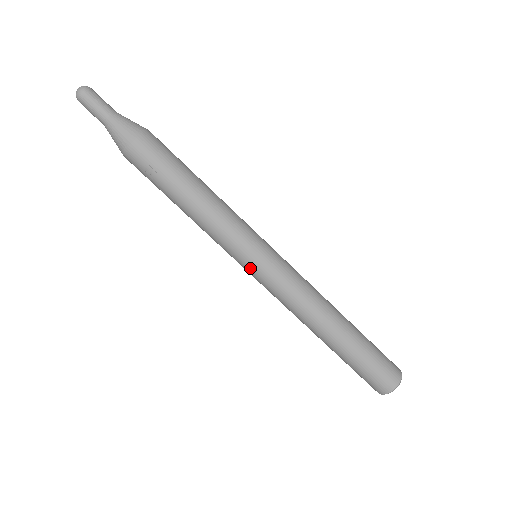
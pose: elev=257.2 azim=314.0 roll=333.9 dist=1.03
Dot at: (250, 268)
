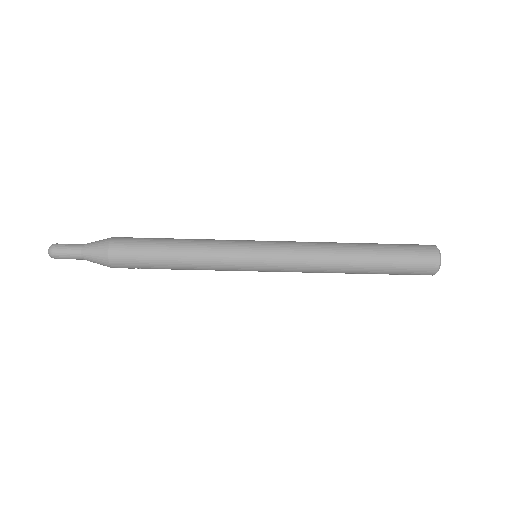
Dot at: occluded
